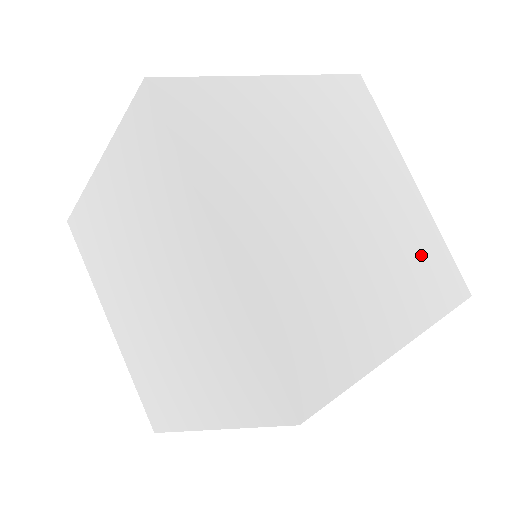
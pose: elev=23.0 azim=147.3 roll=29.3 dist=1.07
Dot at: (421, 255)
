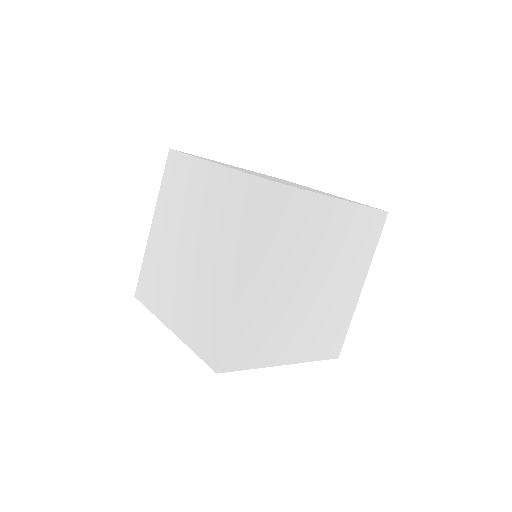
Dot at: occluded
